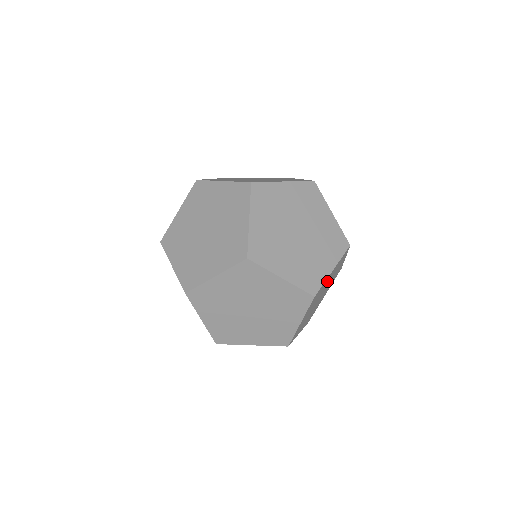
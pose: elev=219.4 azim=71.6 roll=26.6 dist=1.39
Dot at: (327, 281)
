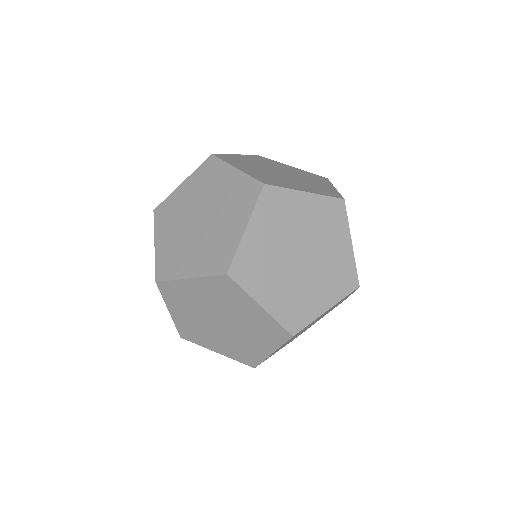
Dot at: occluded
